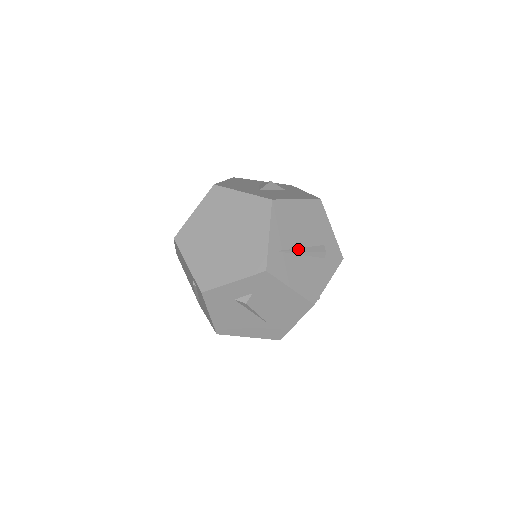
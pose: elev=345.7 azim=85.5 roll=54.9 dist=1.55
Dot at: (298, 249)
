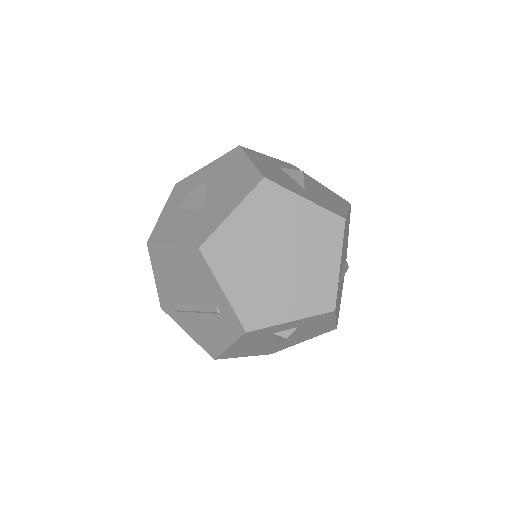
Dot at: (342, 272)
